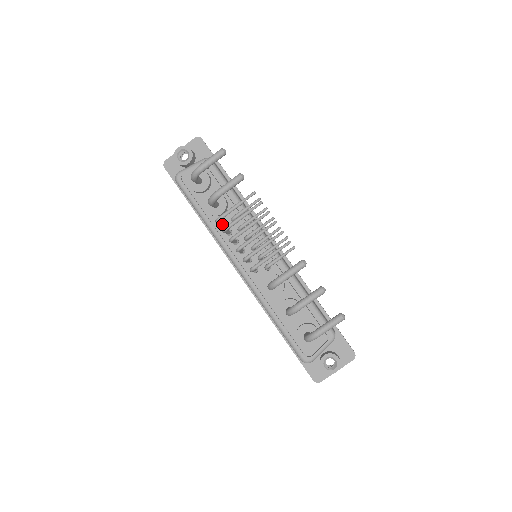
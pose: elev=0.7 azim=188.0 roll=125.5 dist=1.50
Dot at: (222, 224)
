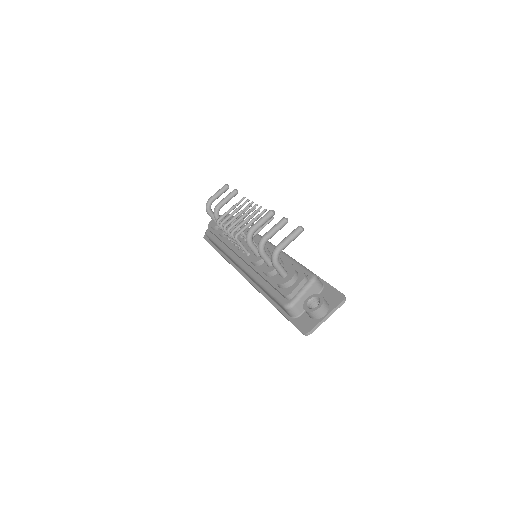
Dot at: occluded
